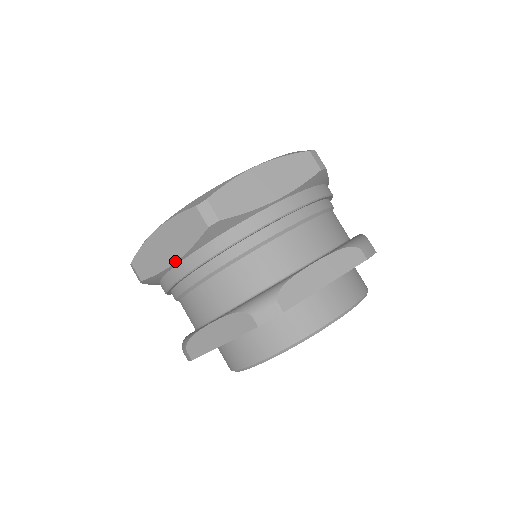
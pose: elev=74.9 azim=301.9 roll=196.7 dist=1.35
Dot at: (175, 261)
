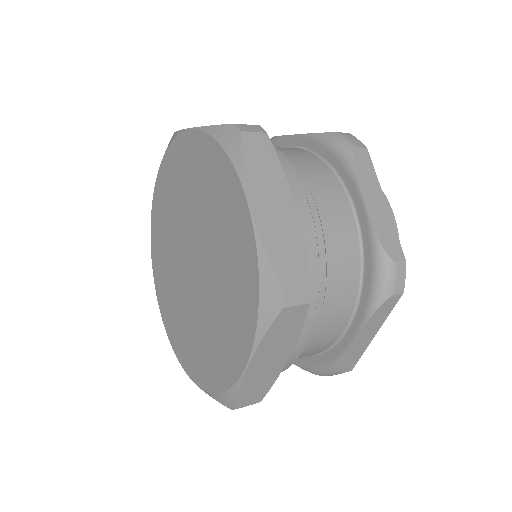
Dot at: (289, 356)
